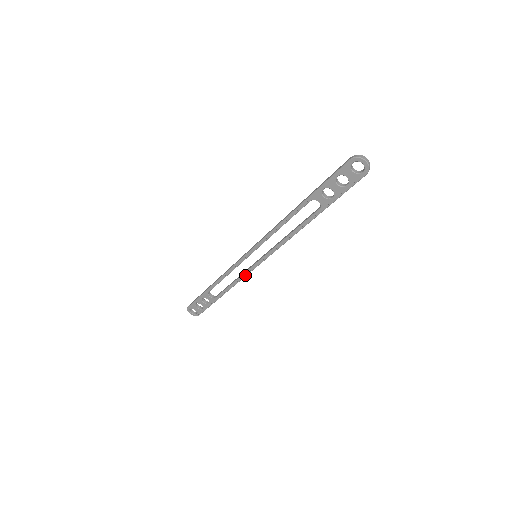
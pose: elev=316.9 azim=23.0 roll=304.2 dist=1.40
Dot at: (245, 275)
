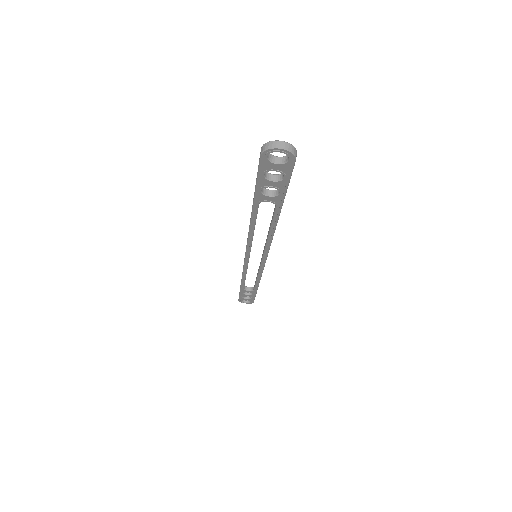
Dot at: (261, 271)
